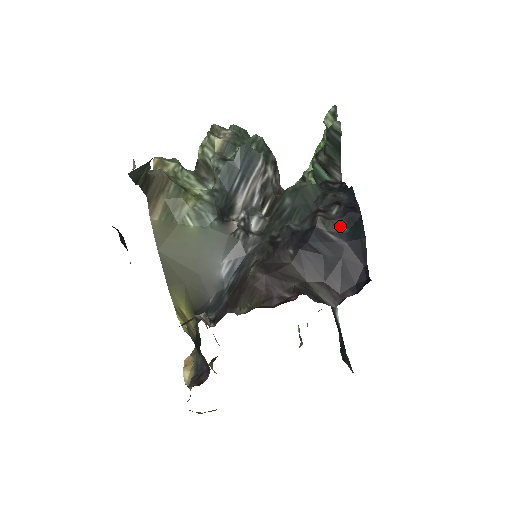
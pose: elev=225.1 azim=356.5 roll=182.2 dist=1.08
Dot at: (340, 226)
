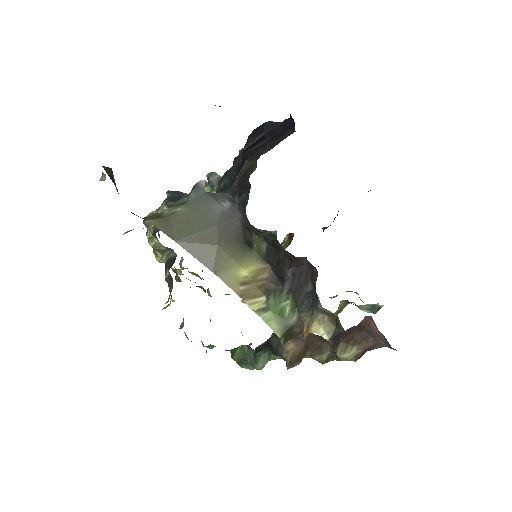
Dot at: (253, 141)
